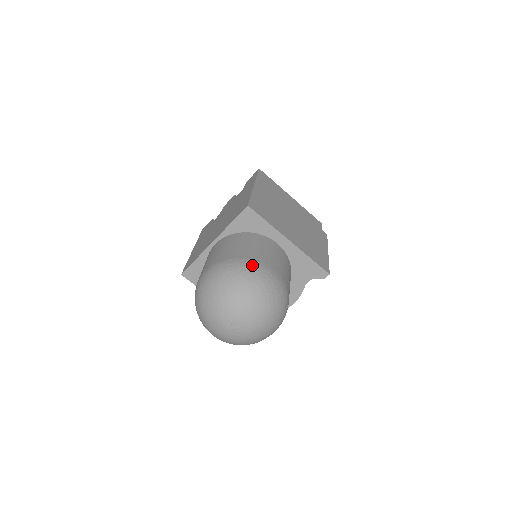
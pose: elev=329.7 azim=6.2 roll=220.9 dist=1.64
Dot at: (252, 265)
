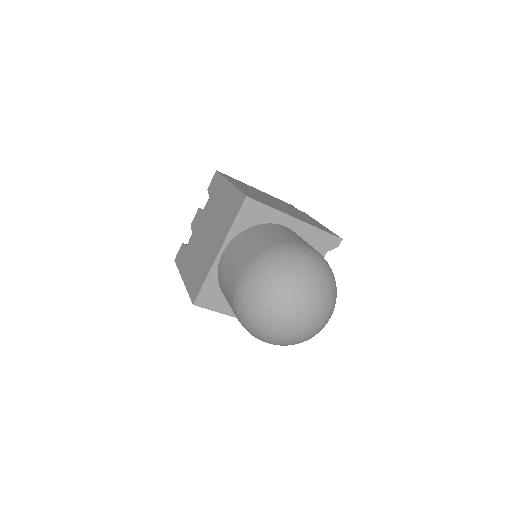
Dot at: (290, 248)
